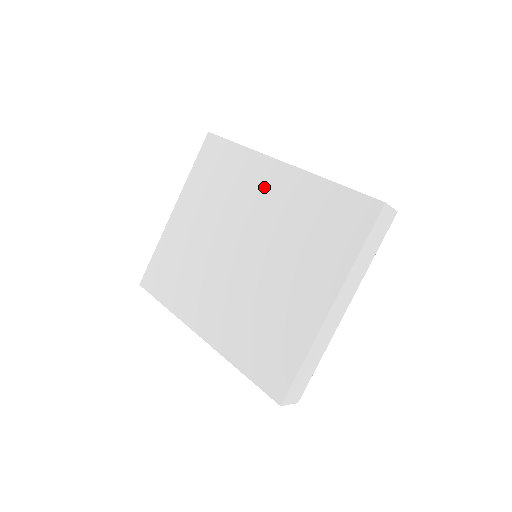
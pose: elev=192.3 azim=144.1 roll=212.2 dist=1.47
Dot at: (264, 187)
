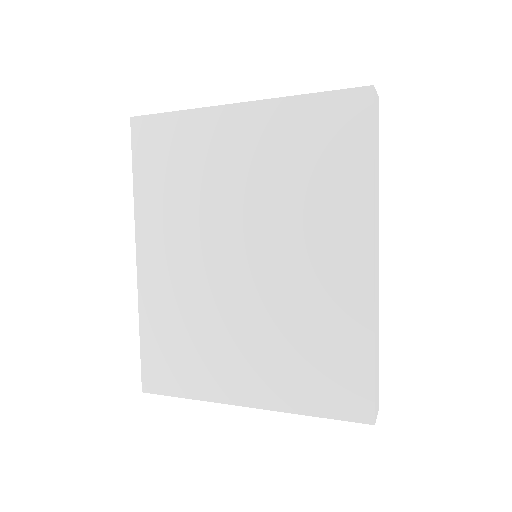
Dot at: (331, 250)
